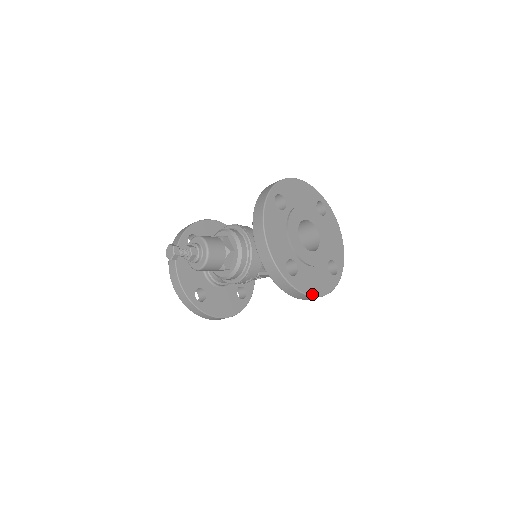
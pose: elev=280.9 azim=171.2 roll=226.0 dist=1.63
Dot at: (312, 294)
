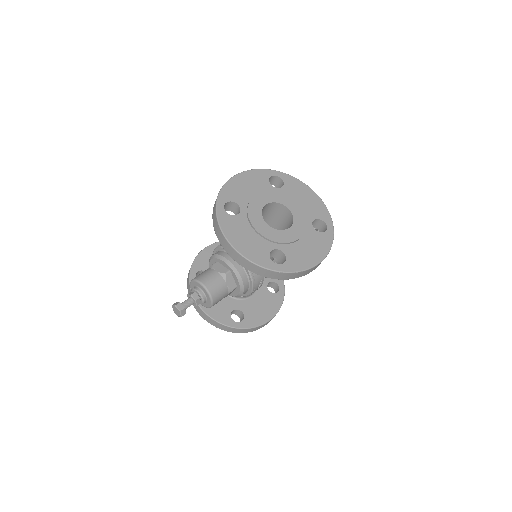
Dot at: (312, 265)
